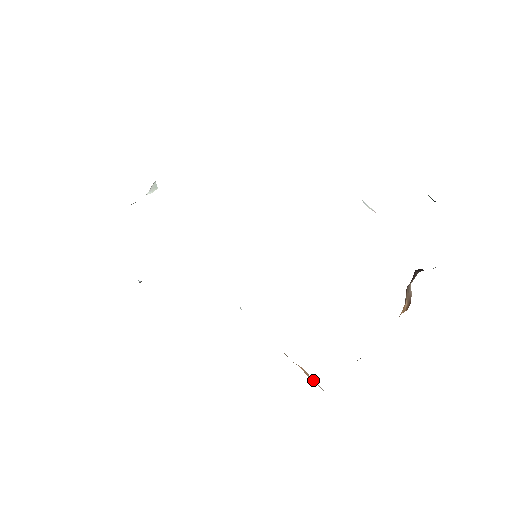
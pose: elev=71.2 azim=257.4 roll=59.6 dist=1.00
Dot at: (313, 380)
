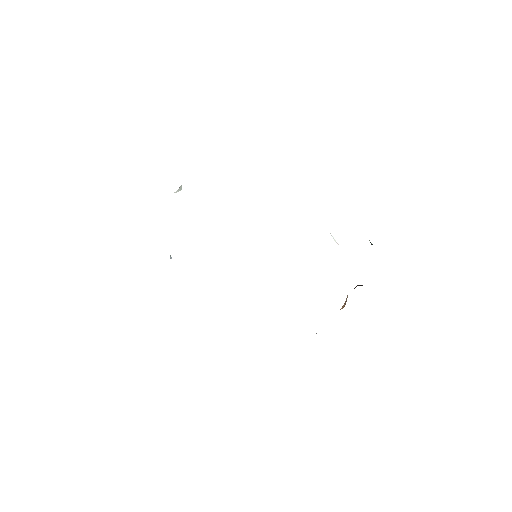
Dot at: occluded
